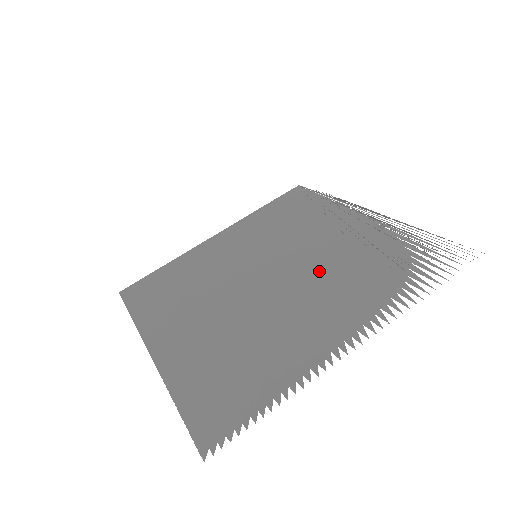
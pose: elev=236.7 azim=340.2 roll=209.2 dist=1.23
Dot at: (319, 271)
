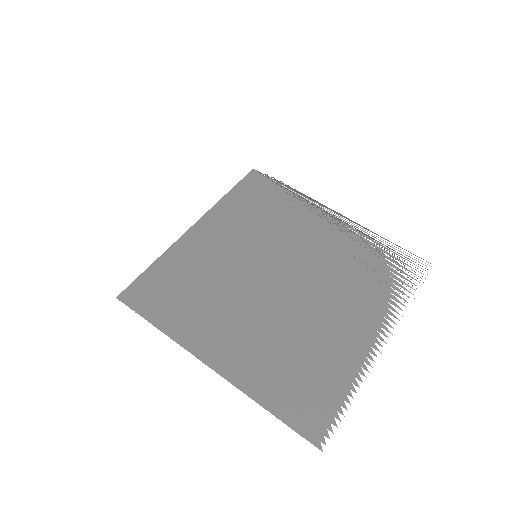
Dot at: (325, 276)
